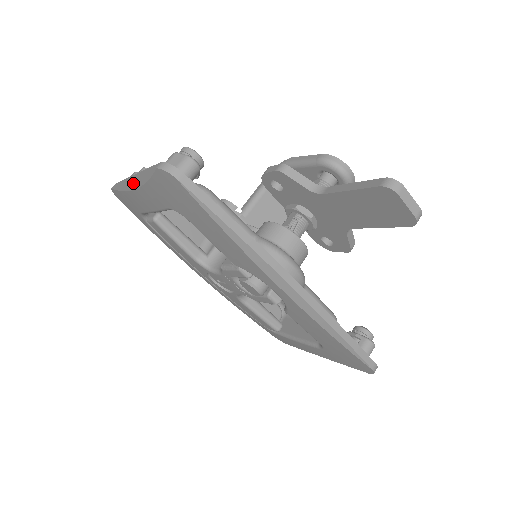
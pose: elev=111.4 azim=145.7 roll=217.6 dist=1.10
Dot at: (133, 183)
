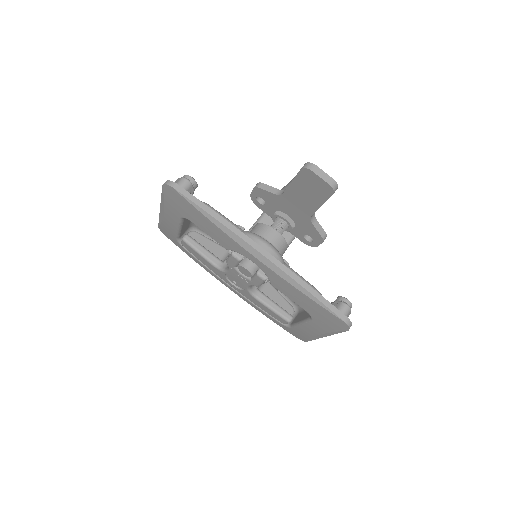
Dot at: (161, 209)
